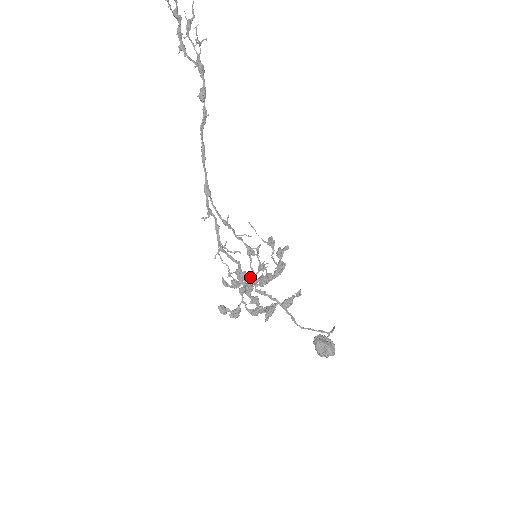
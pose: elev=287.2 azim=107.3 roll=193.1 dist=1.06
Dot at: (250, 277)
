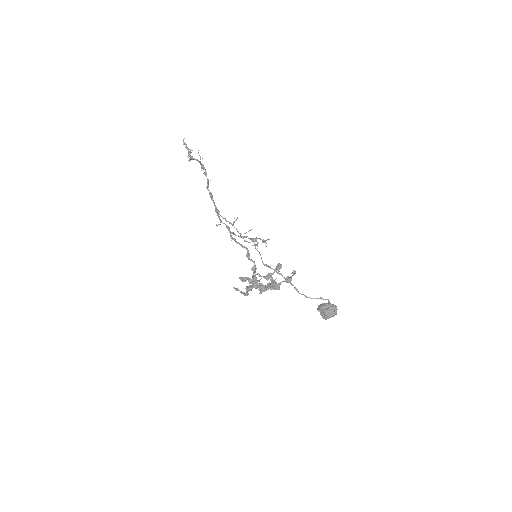
Dot at: occluded
